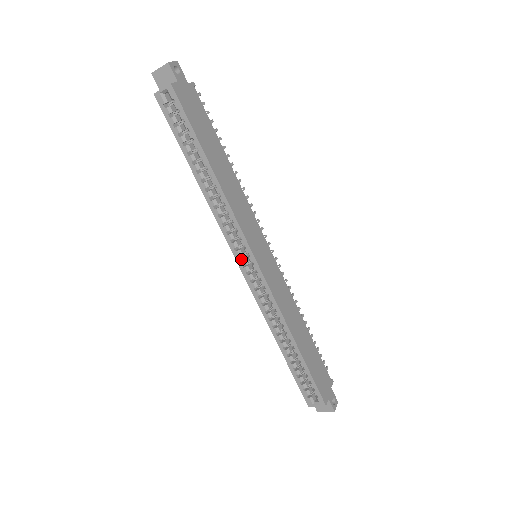
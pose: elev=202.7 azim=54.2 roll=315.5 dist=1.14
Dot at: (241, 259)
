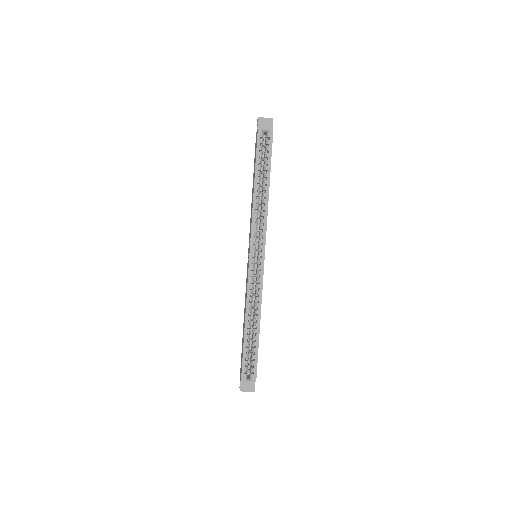
Dot at: (254, 251)
